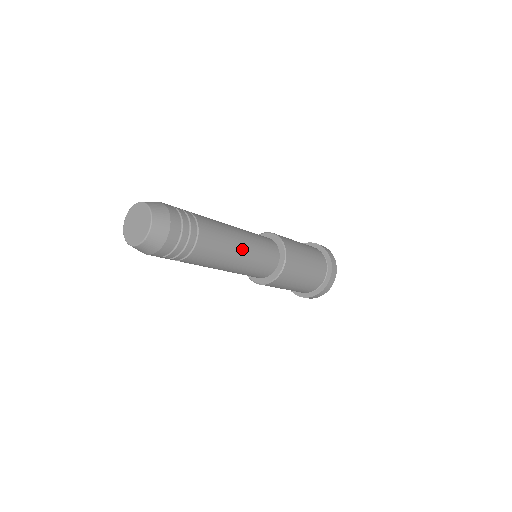
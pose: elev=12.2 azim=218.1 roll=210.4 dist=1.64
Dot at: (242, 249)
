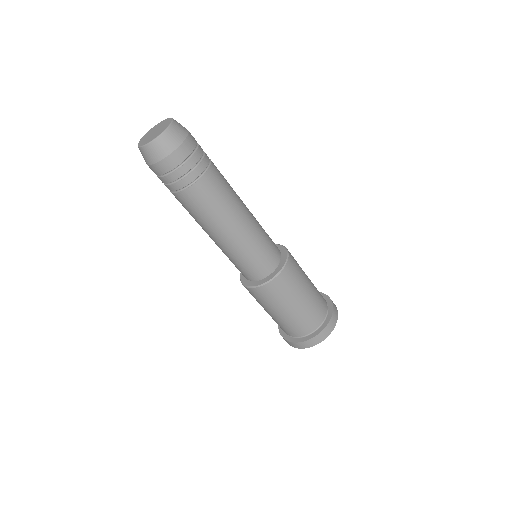
Dot at: (247, 214)
